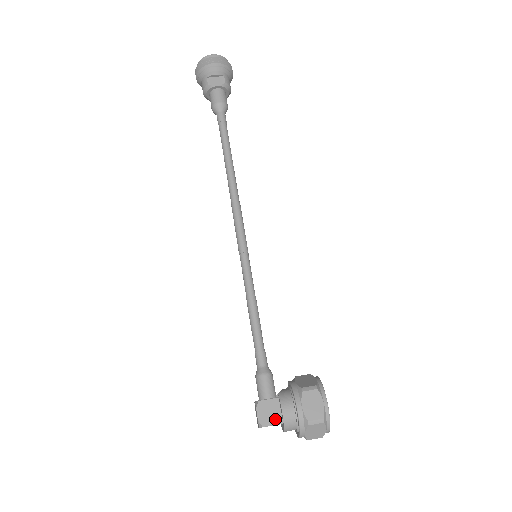
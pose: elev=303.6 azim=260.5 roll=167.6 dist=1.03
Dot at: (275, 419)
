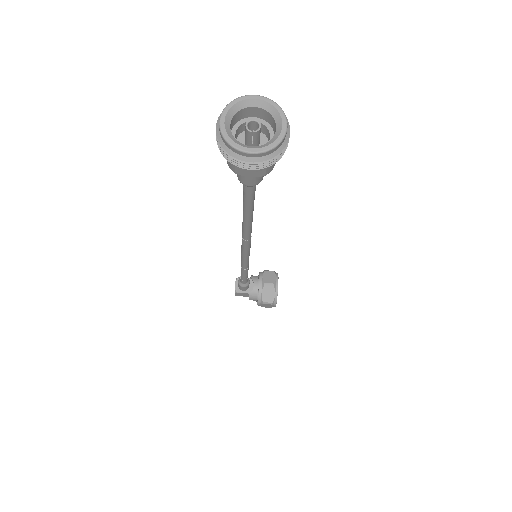
Dot at: (245, 296)
